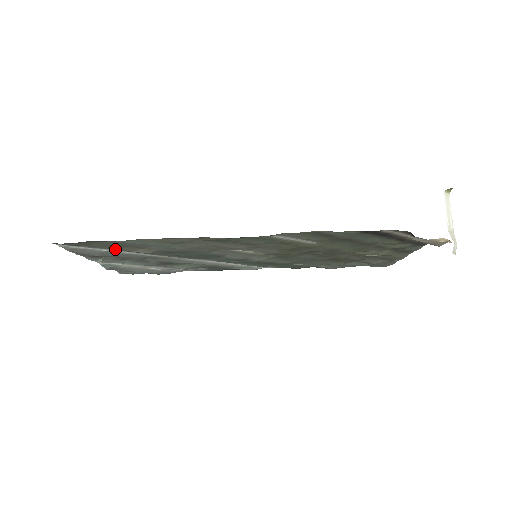
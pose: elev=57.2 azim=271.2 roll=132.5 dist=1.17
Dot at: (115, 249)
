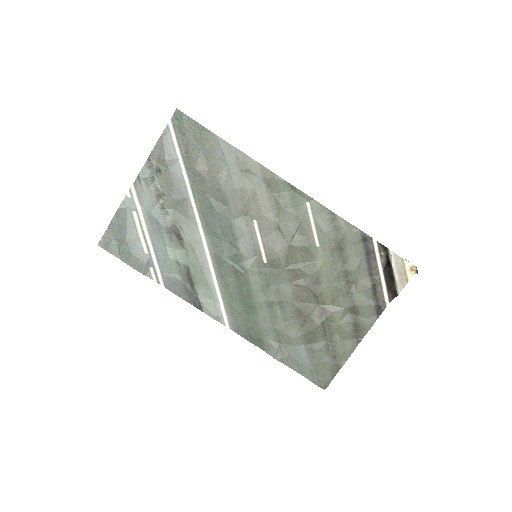
Dot at: (191, 157)
